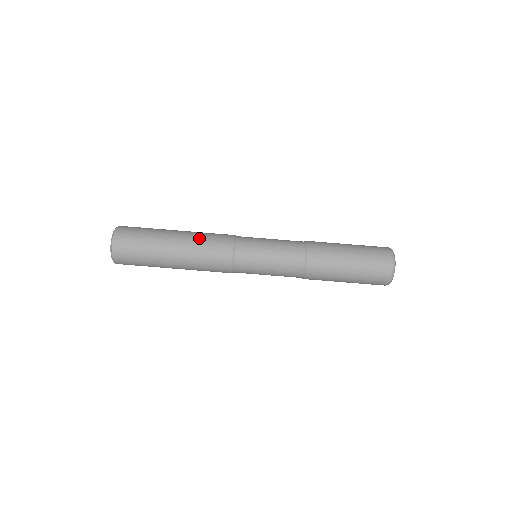
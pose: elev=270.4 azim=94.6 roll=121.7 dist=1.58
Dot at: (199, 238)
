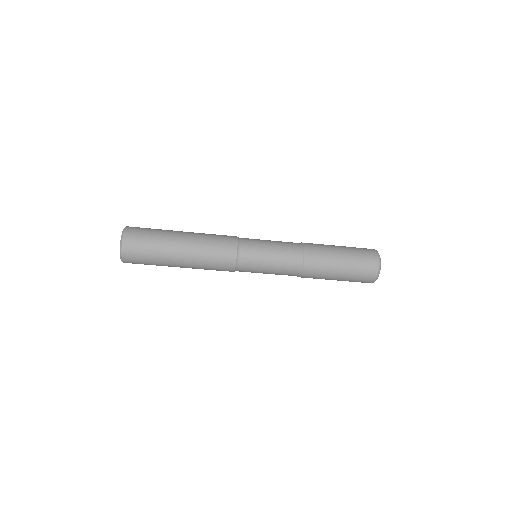
Dot at: (202, 268)
